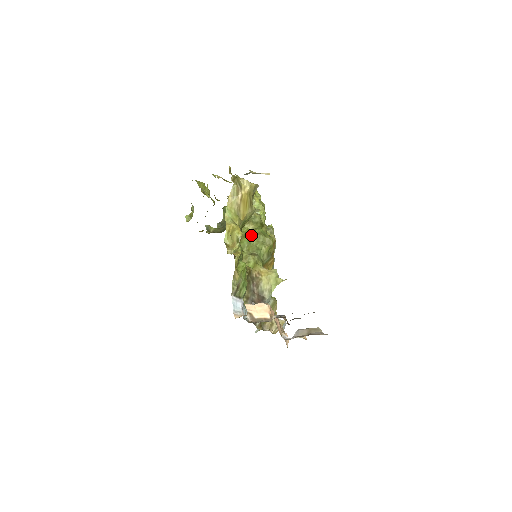
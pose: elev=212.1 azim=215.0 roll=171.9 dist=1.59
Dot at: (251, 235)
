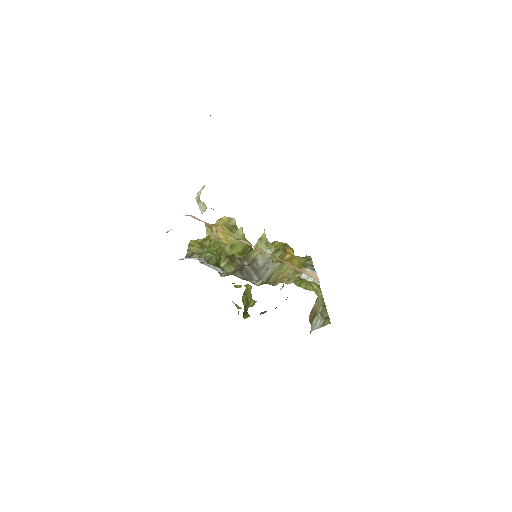
Dot at: occluded
